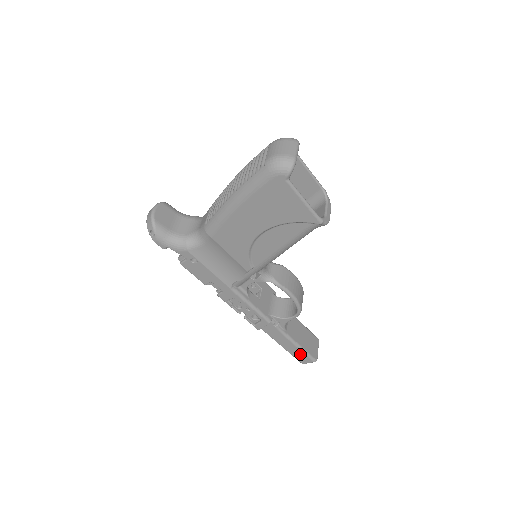
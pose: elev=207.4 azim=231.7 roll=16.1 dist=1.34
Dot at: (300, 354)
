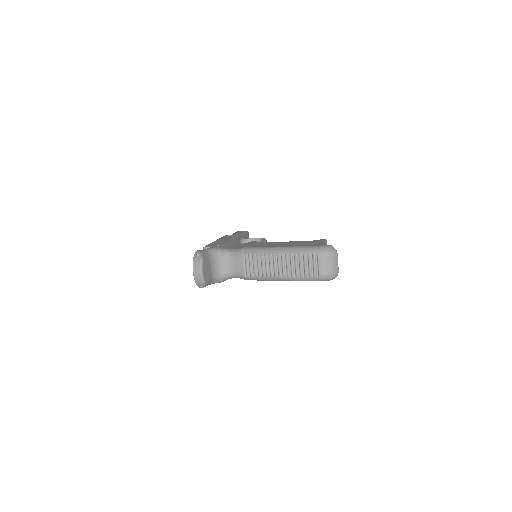
Dot at: occluded
